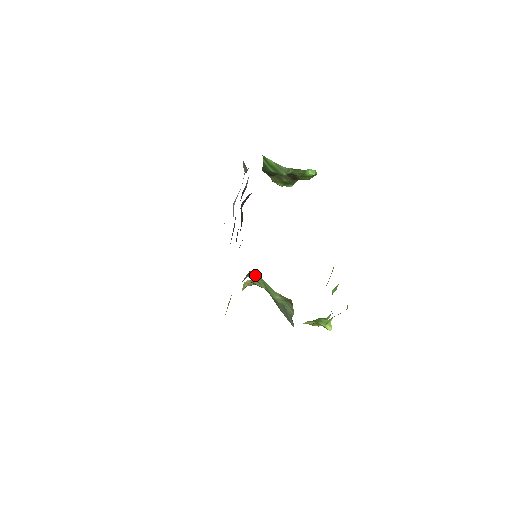
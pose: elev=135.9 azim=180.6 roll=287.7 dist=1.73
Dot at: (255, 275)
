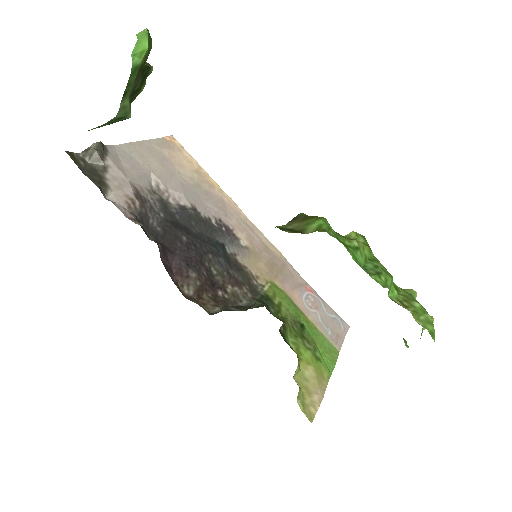
Dot at: occluded
